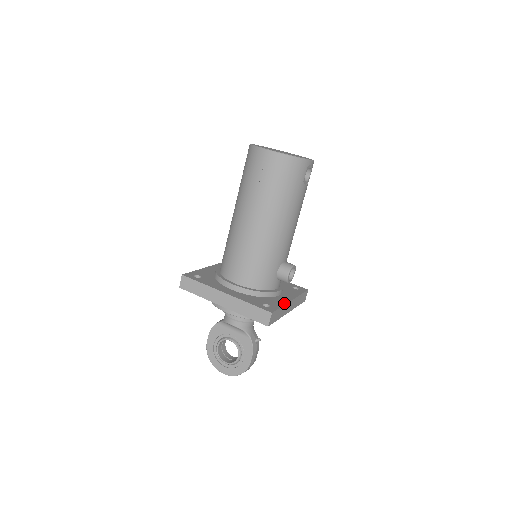
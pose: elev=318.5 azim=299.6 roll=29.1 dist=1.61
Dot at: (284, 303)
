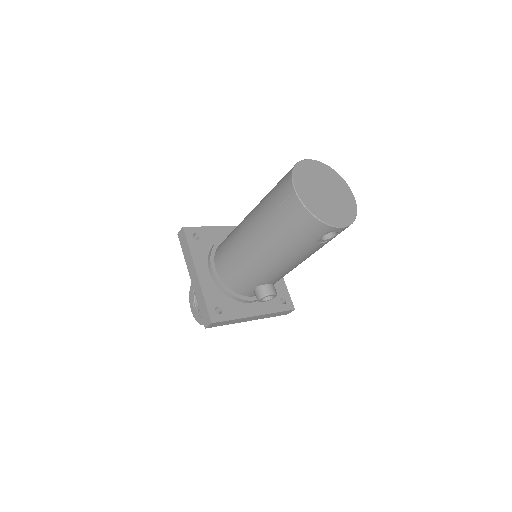
Dot at: (242, 316)
